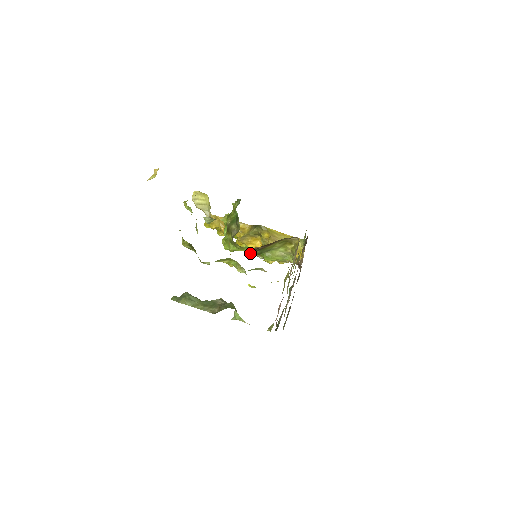
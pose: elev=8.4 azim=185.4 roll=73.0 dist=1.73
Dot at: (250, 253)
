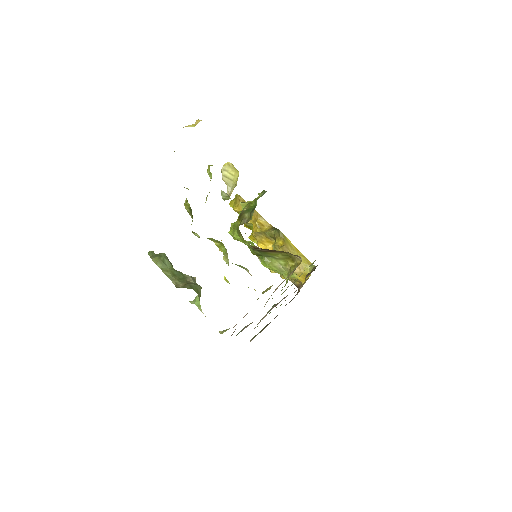
Dot at: (251, 250)
